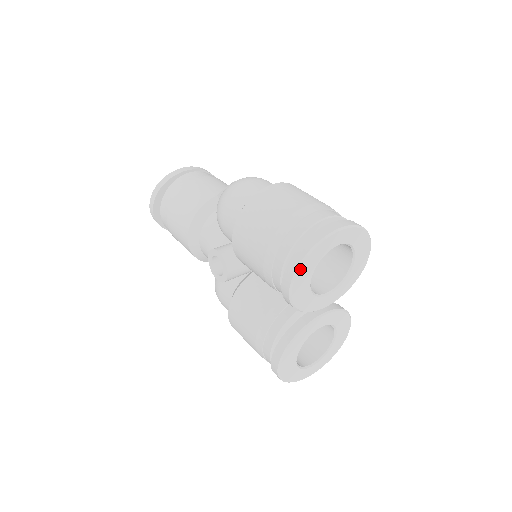
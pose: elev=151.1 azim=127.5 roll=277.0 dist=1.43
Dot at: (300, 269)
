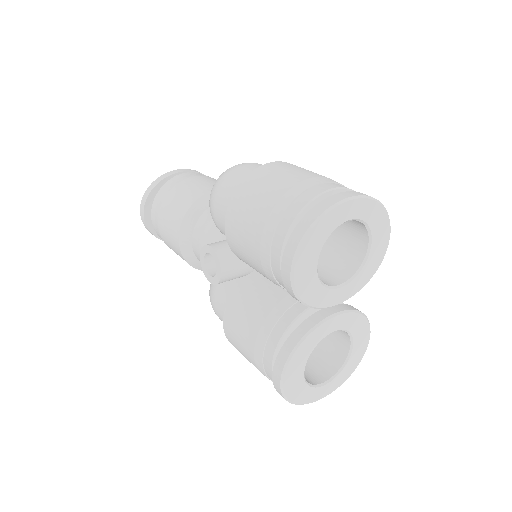
Dot at: (303, 244)
